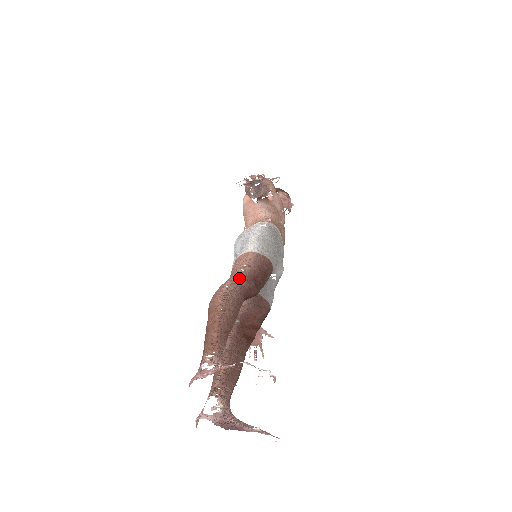
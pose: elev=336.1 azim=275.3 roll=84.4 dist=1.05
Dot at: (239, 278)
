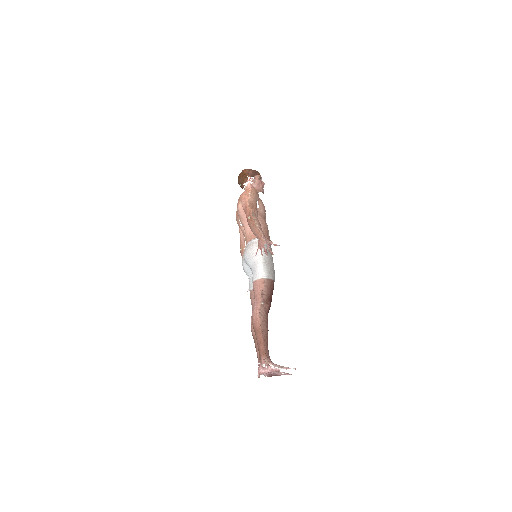
Dot at: (263, 303)
